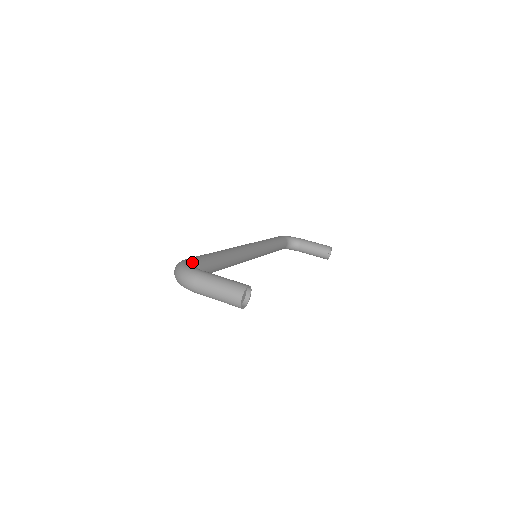
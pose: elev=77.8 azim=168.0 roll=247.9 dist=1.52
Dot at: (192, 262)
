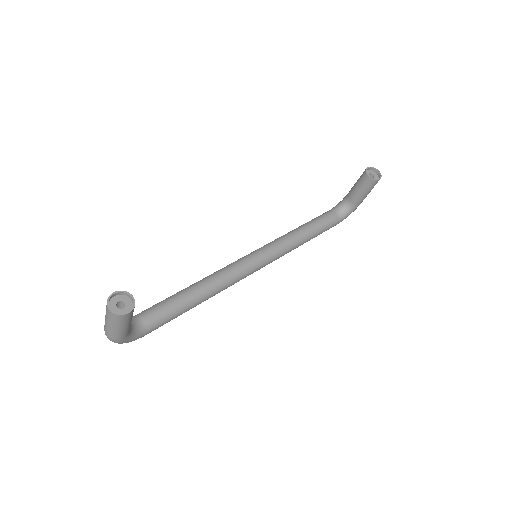
Dot at: occluded
